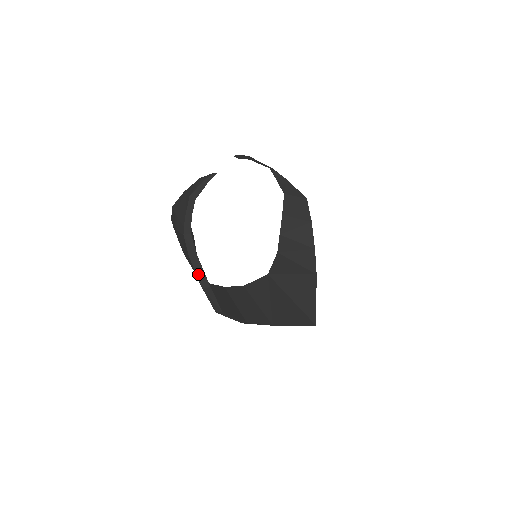
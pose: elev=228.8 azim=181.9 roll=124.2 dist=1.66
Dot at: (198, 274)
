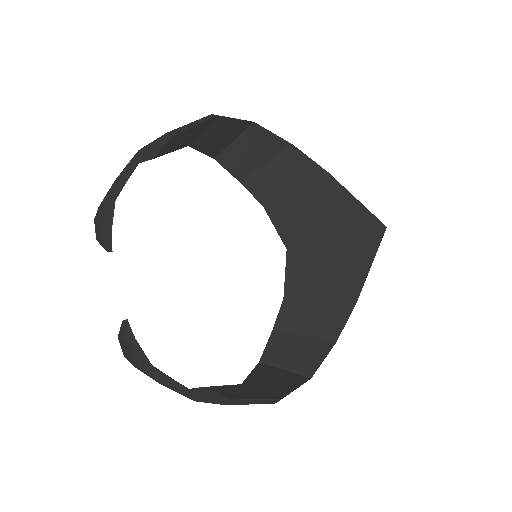
Dot at: (256, 403)
